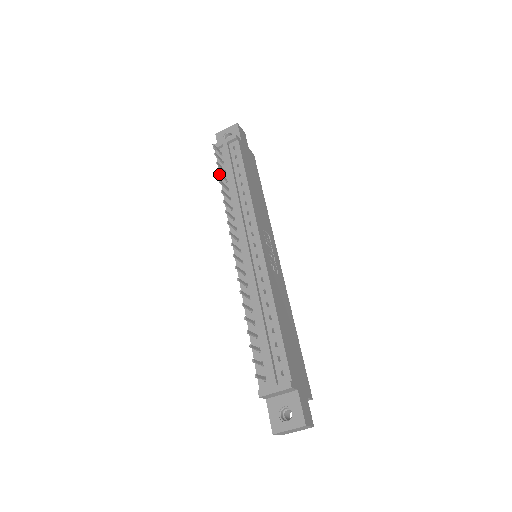
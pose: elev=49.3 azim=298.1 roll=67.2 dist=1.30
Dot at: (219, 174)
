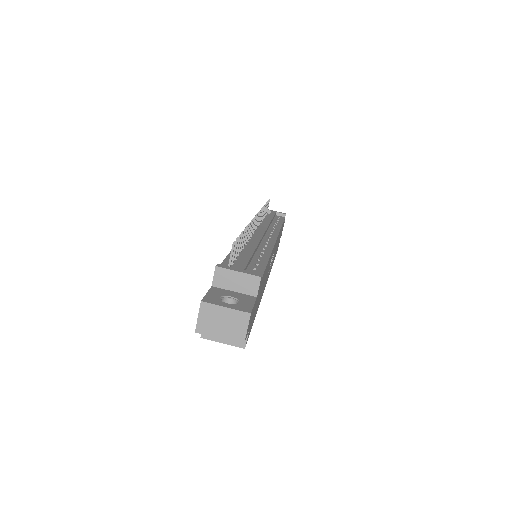
Dot at: occluded
